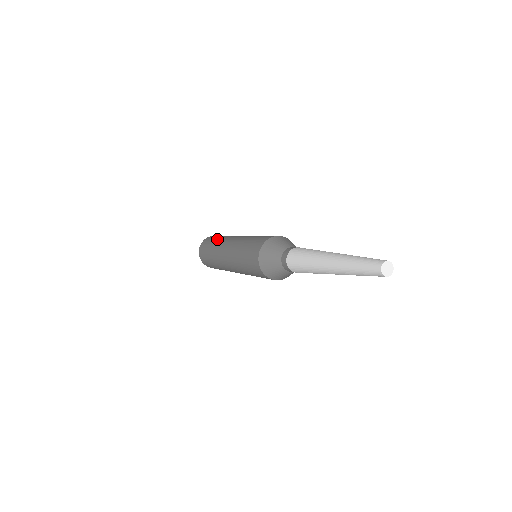
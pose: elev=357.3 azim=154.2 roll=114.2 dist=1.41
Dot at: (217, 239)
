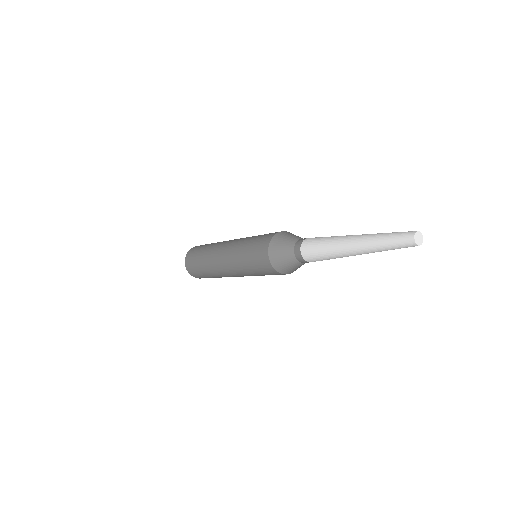
Dot at: (206, 247)
